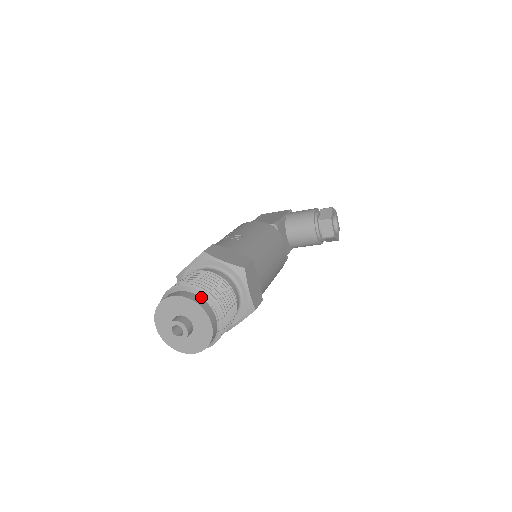
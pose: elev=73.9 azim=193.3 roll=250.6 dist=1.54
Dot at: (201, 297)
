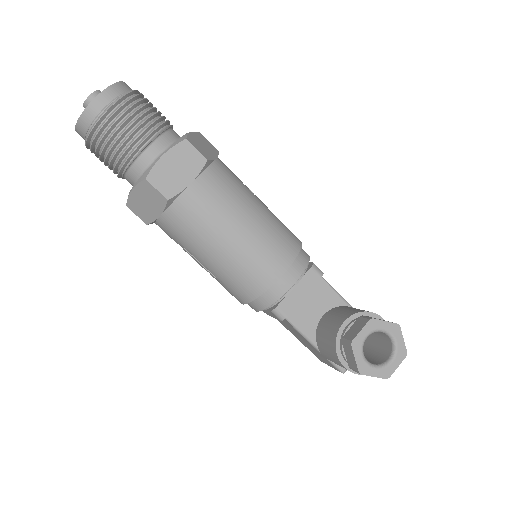
Dot at: (127, 91)
